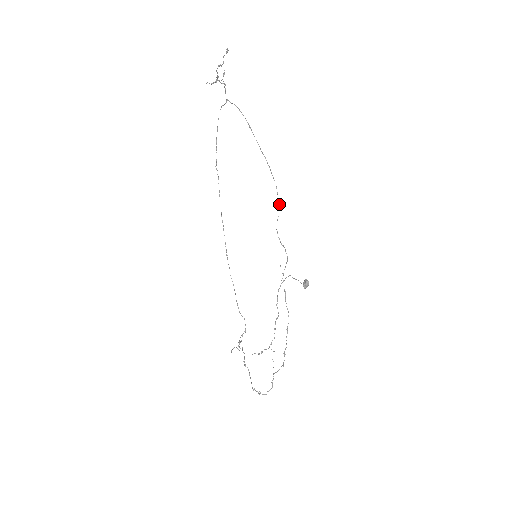
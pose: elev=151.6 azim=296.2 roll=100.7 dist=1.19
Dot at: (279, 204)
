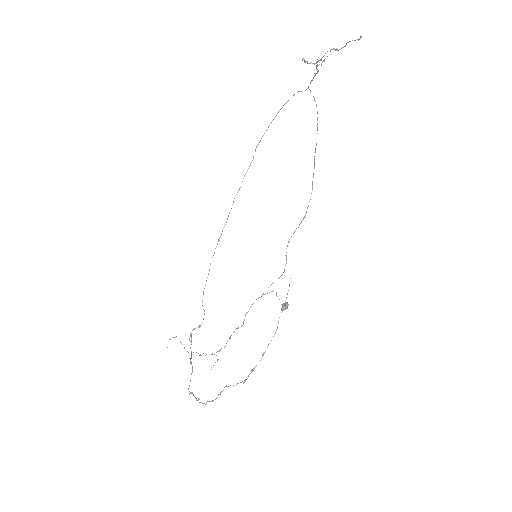
Dot at: occluded
